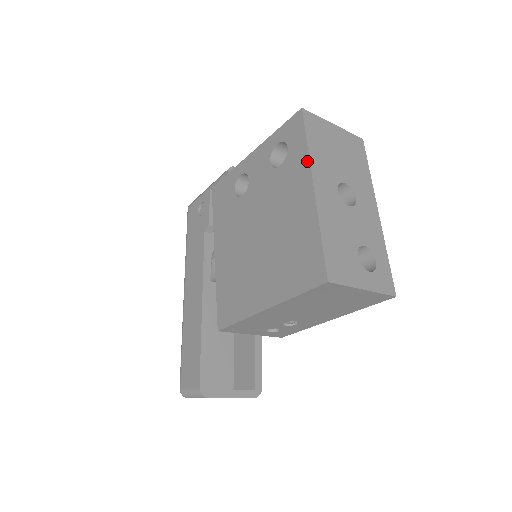
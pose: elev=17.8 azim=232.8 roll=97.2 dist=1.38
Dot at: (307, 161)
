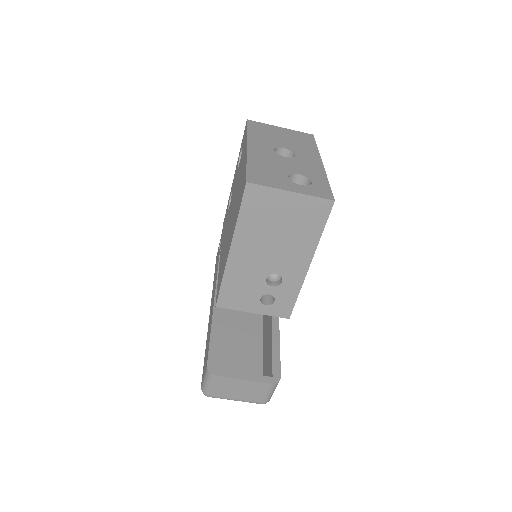
Dot at: (246, 139)
